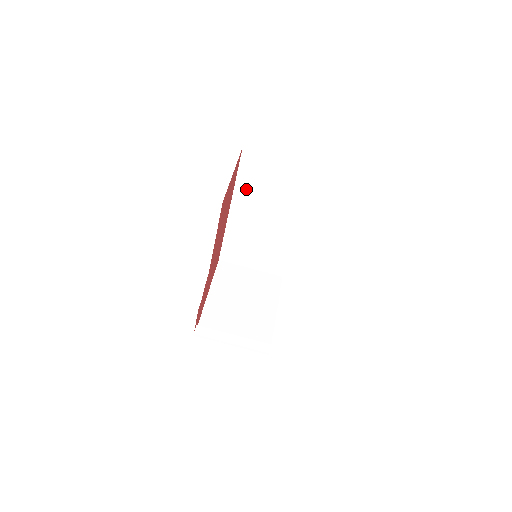
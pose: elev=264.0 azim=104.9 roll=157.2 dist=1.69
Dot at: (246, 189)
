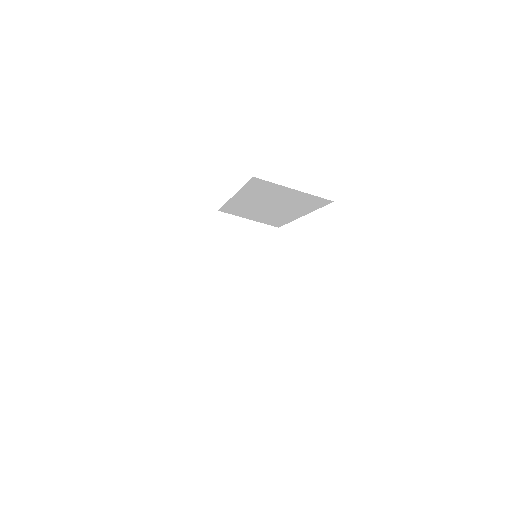
Dot at: (252, 192)
